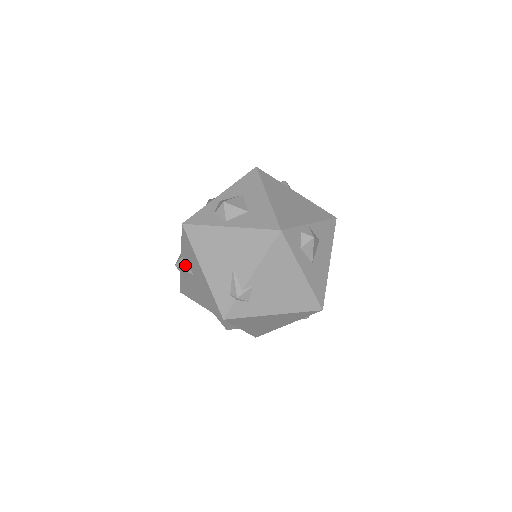
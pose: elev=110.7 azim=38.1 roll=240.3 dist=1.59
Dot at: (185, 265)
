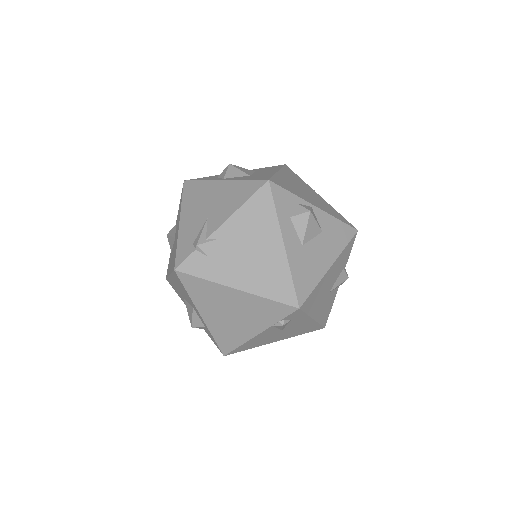
Dot at: (174, 231)
